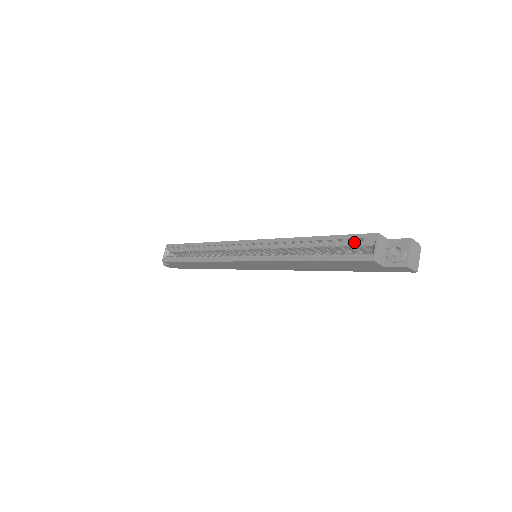
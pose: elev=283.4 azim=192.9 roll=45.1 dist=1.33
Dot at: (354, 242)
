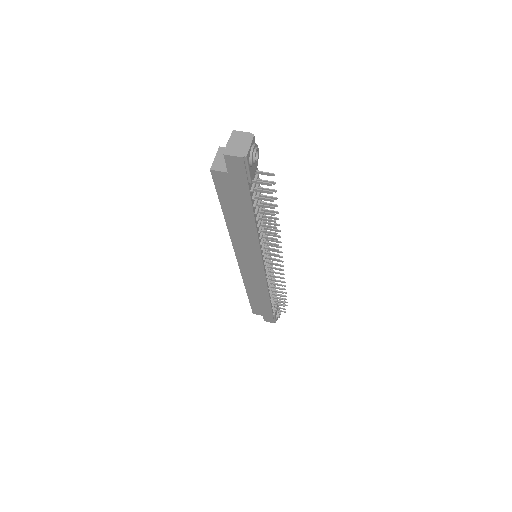
Dot at: occluded
